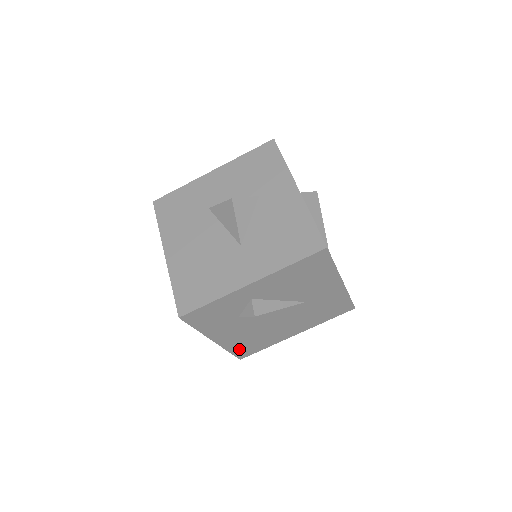
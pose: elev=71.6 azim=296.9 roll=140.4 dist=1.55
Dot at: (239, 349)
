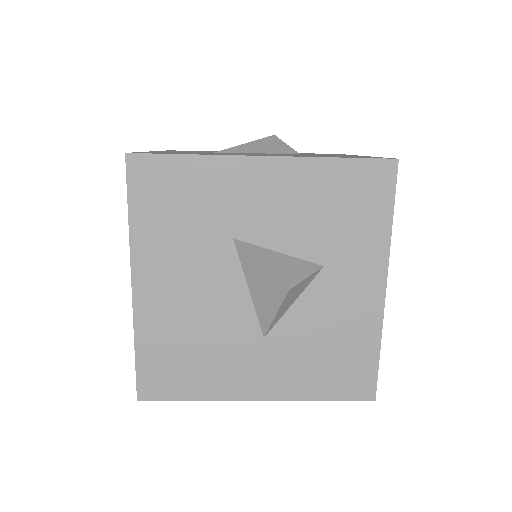
Dot at: occluded
